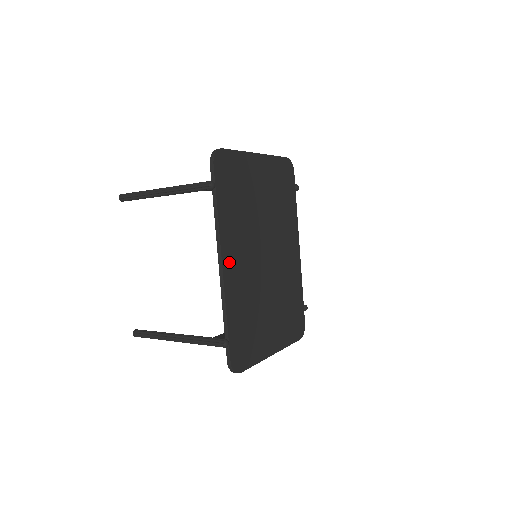
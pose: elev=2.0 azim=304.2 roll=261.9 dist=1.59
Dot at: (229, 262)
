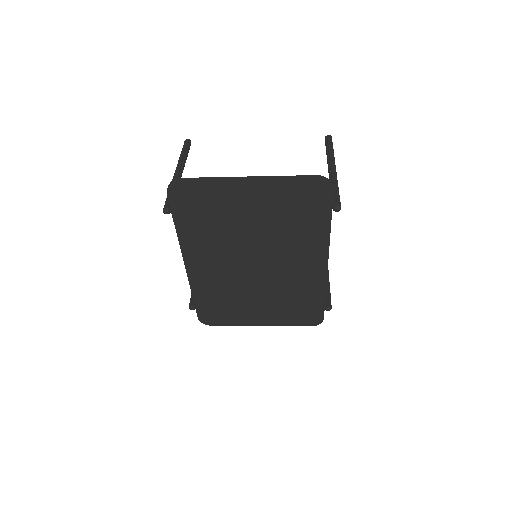
Dot at: (195, 264)
